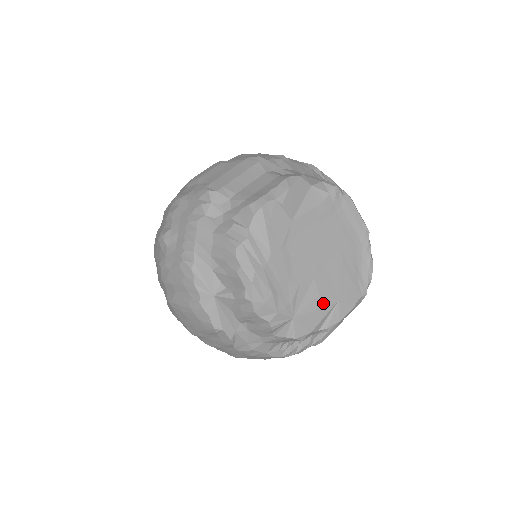
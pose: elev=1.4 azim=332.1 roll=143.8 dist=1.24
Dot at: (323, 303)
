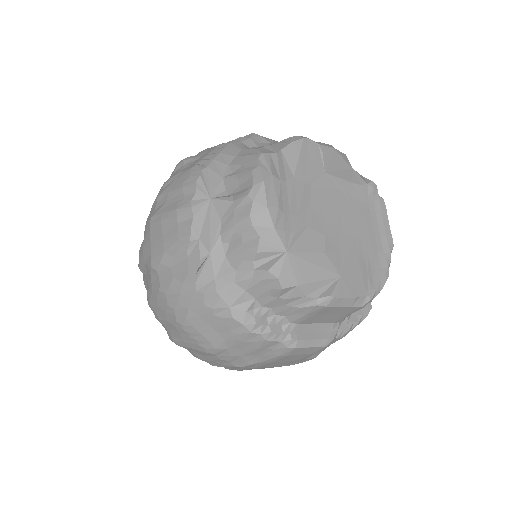
Dot at: (324, 265)
